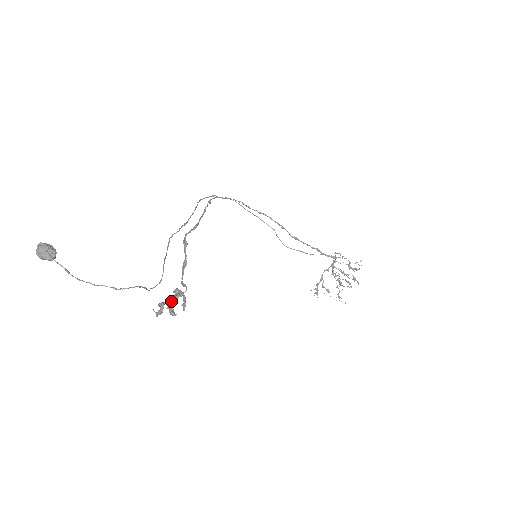
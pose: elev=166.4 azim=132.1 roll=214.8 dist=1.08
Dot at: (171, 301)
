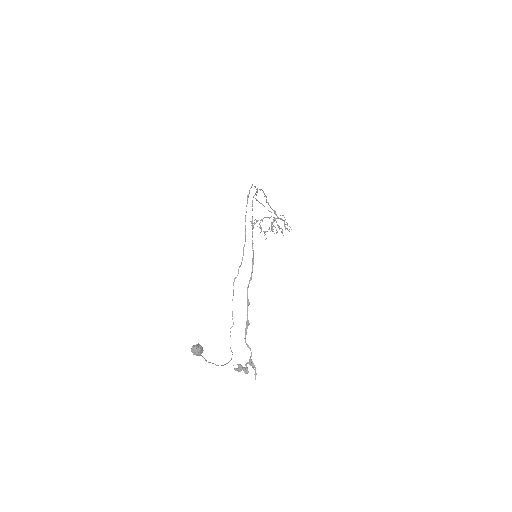
Dot at: (246, 366)
